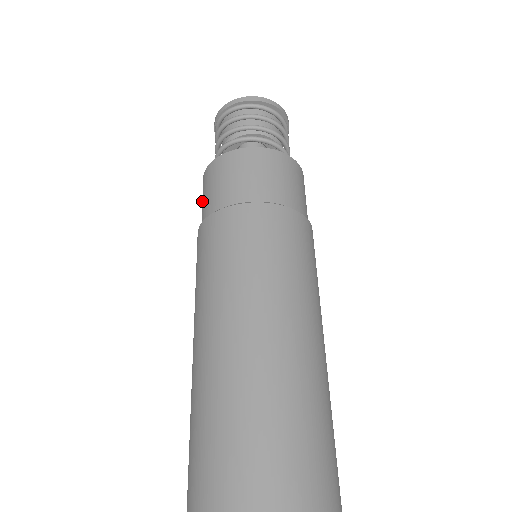
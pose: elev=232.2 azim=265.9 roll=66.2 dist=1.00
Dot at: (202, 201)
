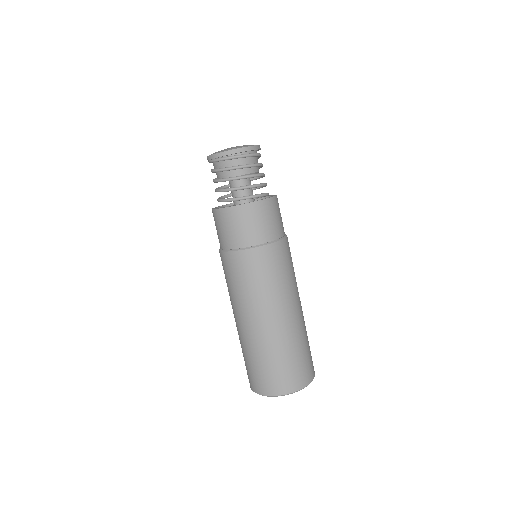
Dot at: occluded
